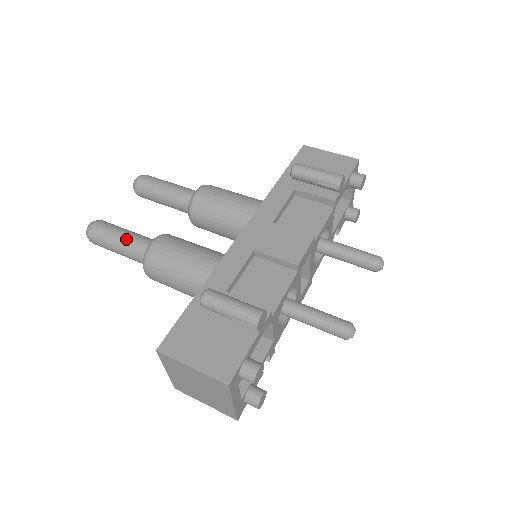
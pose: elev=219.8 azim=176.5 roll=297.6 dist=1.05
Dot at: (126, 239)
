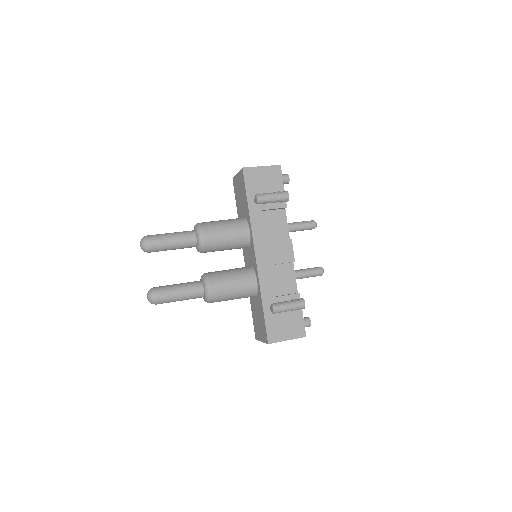
Dot at: (185, 294)
